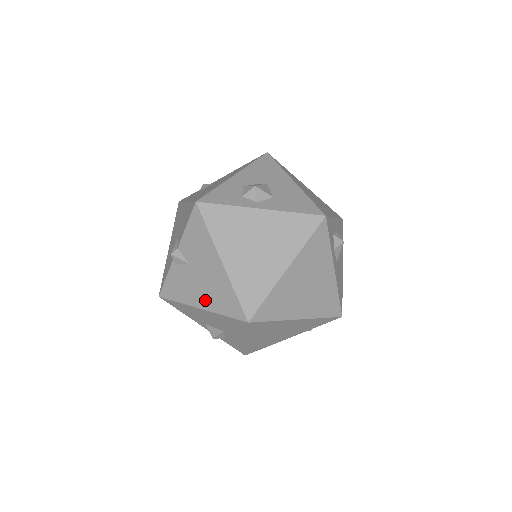
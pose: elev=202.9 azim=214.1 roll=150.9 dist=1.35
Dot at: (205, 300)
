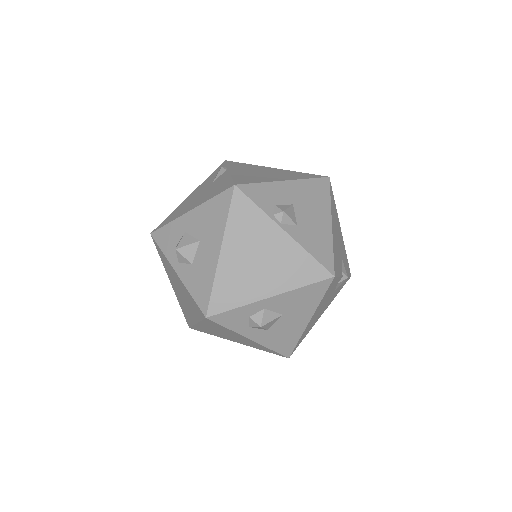
Dot at: occluded
